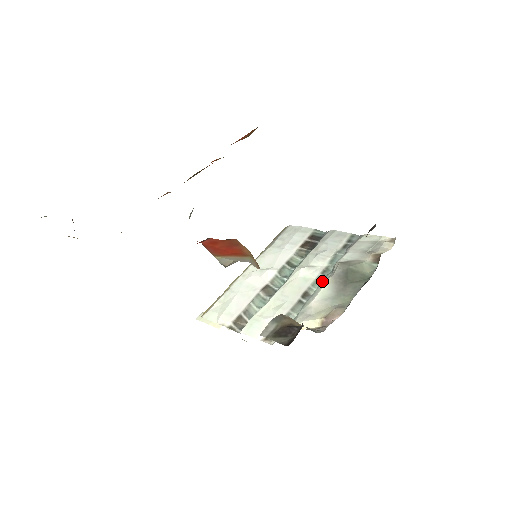
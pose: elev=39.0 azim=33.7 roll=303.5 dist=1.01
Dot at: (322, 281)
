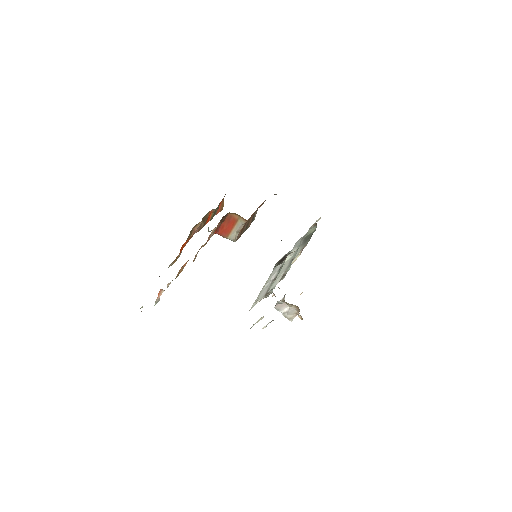
Dot at: occluded
